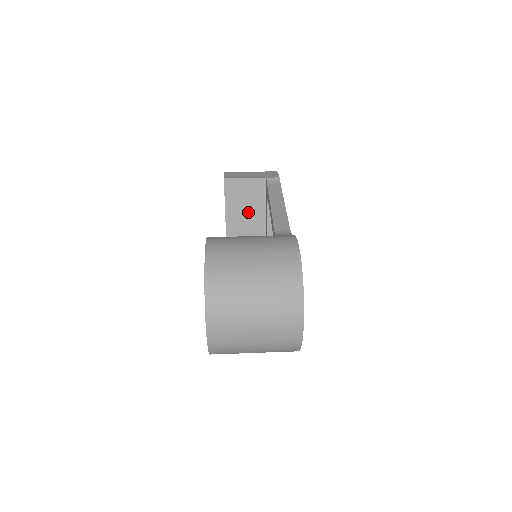
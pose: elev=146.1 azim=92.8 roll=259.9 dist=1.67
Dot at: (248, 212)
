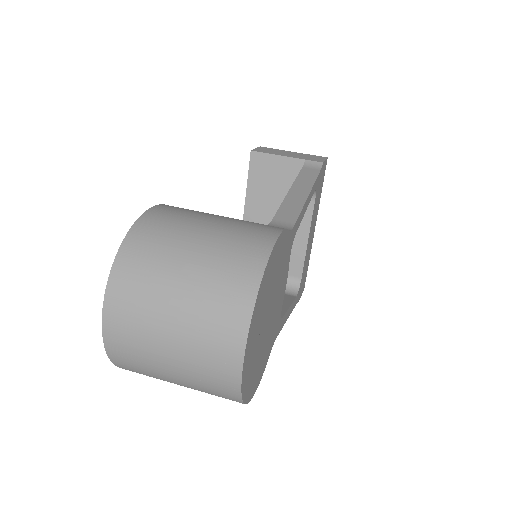
Dot at: (274, 201)
